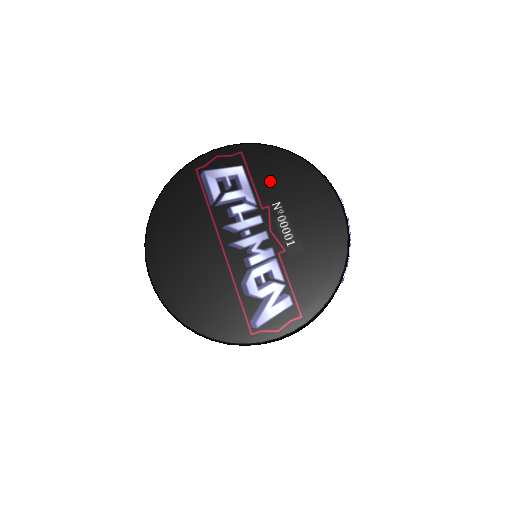
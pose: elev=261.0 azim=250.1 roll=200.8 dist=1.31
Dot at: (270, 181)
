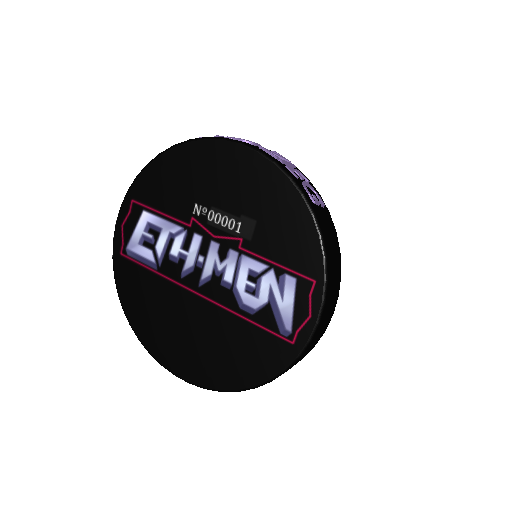
Dot at: (172, 196)
